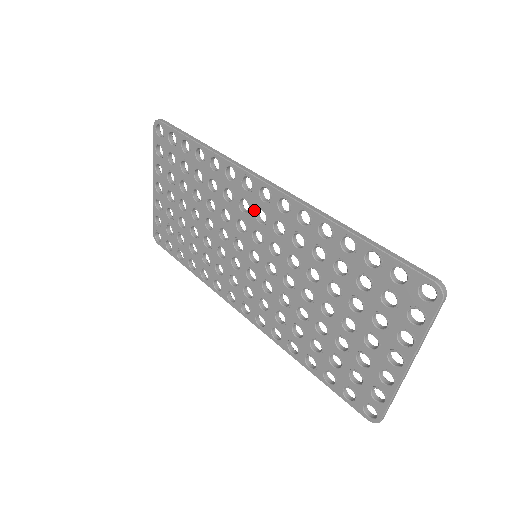
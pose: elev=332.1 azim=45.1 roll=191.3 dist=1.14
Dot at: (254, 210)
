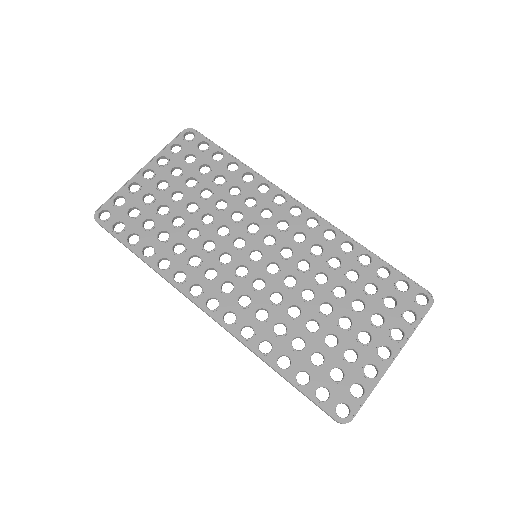
Dot at: (277, 219)
